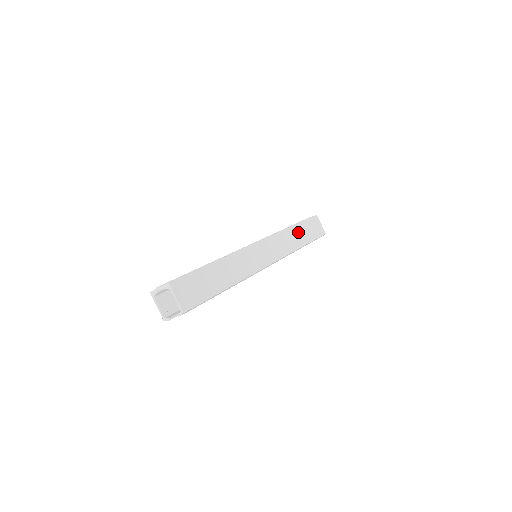
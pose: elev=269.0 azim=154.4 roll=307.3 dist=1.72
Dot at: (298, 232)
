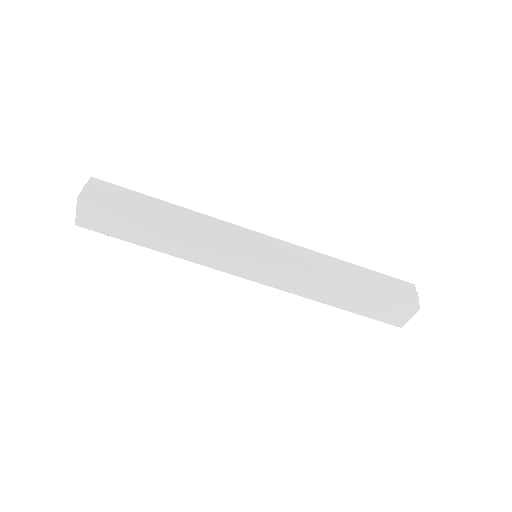
Dot at: (347, 294)
